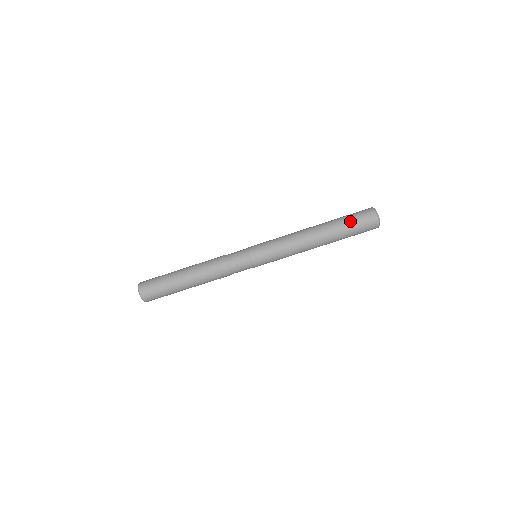
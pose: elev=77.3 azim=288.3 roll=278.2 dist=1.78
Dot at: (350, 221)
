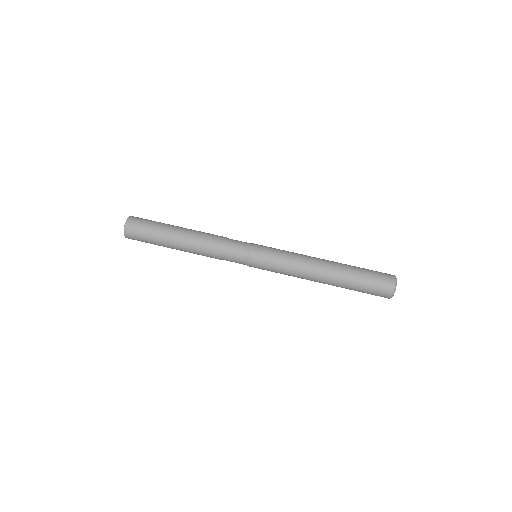
Dot at: occluded
